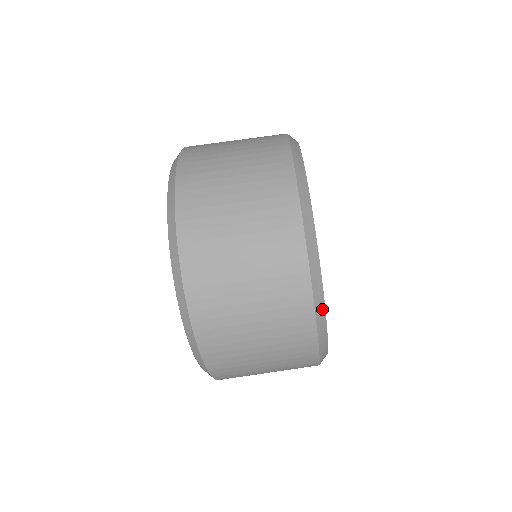
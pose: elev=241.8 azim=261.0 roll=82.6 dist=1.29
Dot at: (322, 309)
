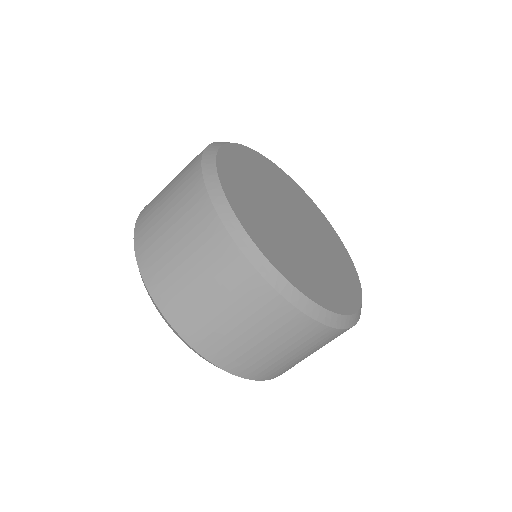
Dot at: (273, 272)
